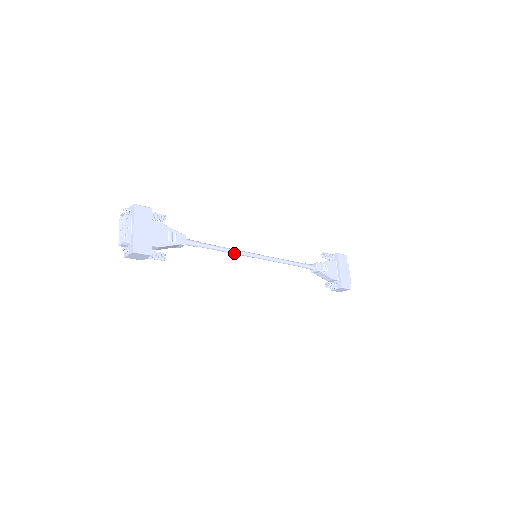
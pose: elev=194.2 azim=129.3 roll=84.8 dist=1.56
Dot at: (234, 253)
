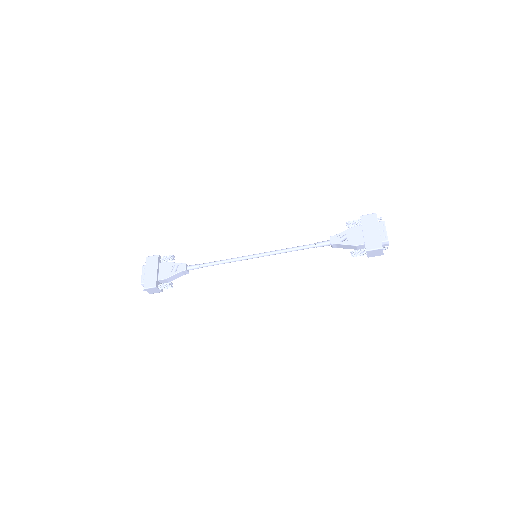
Dot at: (232, 261)
